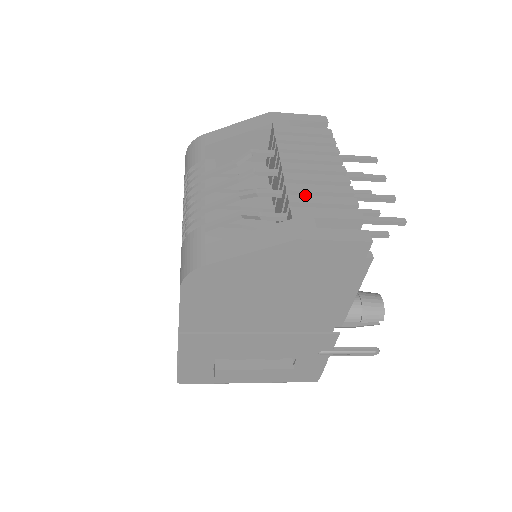
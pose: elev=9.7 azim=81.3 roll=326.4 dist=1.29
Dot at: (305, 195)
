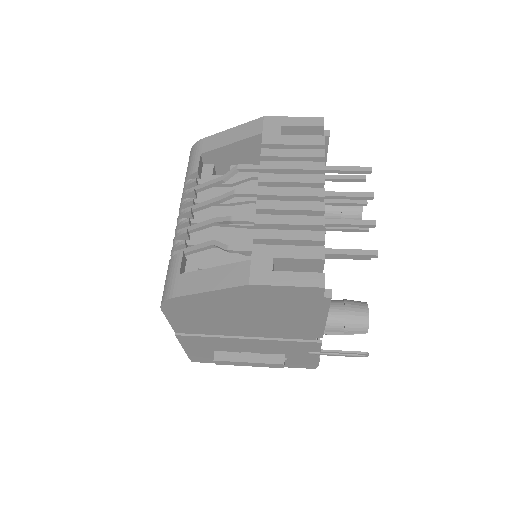
Dot at: (271, 229)
